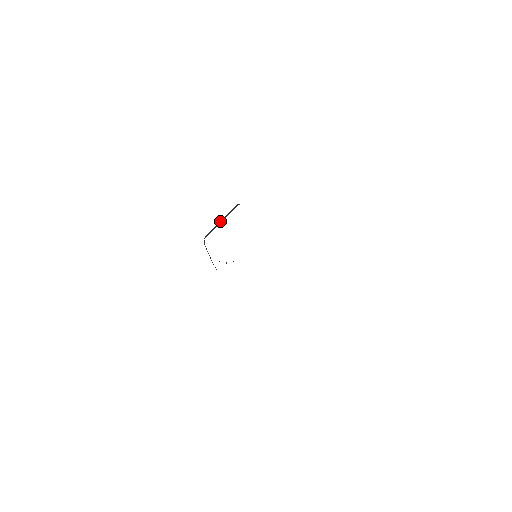
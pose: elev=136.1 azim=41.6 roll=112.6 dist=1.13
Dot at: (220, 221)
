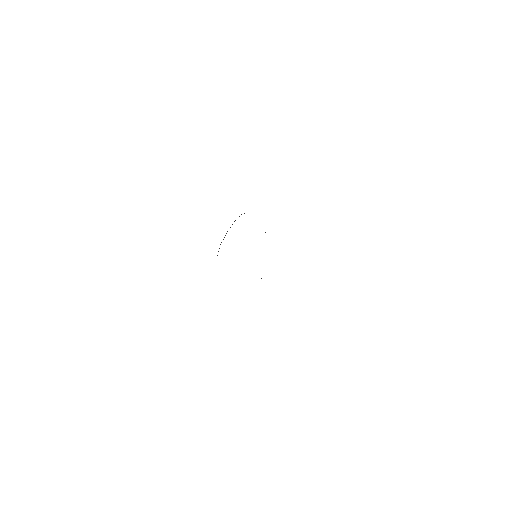
Dot at: occluded
